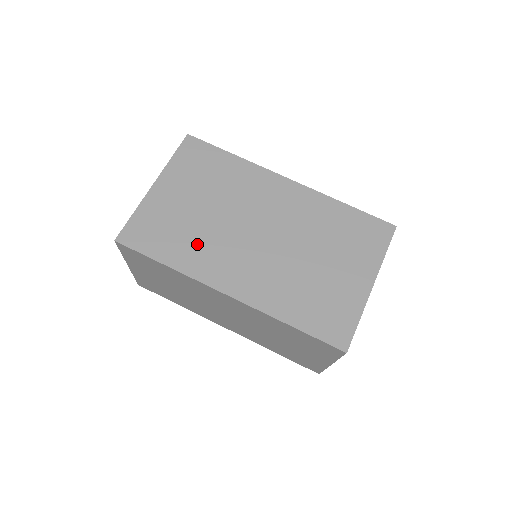
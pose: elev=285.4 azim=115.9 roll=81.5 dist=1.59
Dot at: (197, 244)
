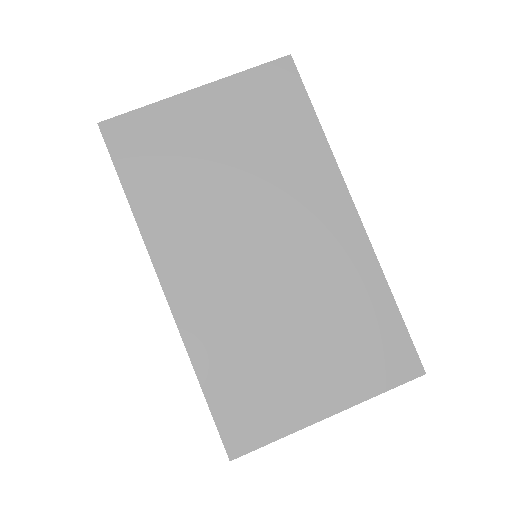
Dot at: (182, 203)
